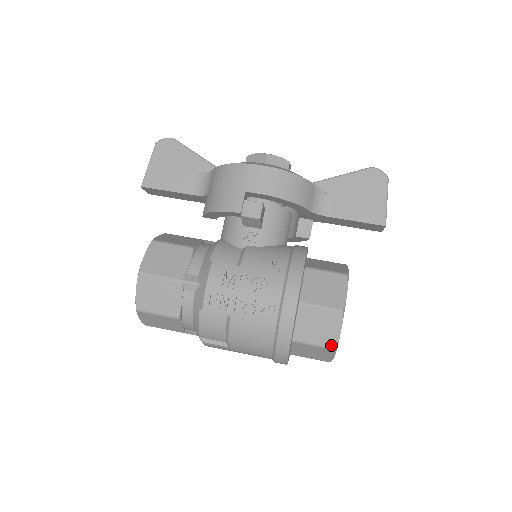
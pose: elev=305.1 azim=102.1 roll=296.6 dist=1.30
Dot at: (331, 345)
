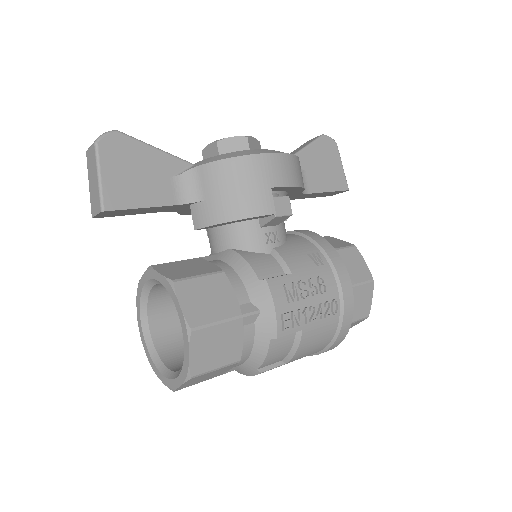
Dot at: (366, 315)
